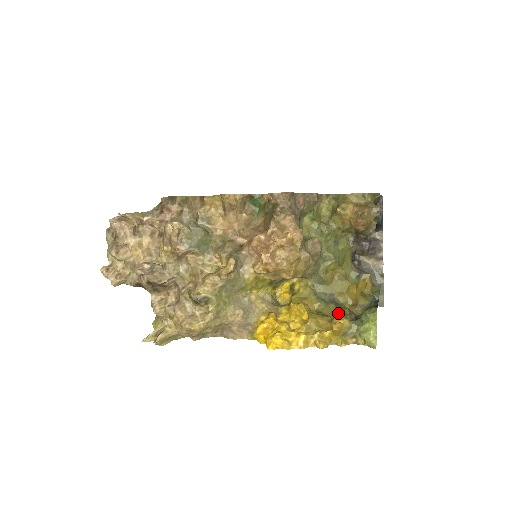
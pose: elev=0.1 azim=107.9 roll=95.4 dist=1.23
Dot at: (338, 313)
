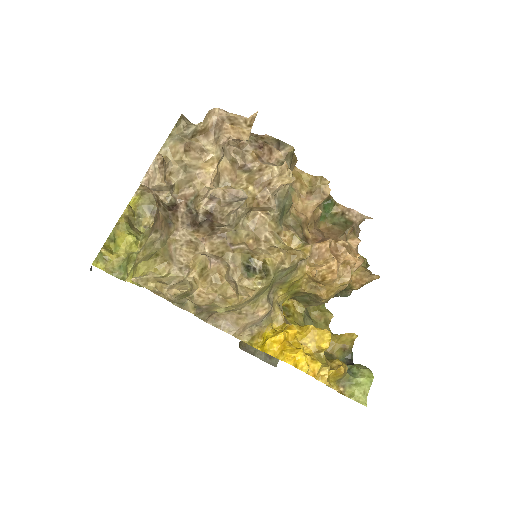
Dot at: (328, 356)
